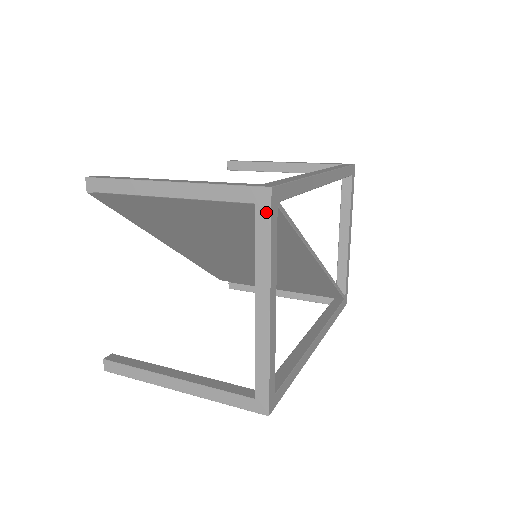
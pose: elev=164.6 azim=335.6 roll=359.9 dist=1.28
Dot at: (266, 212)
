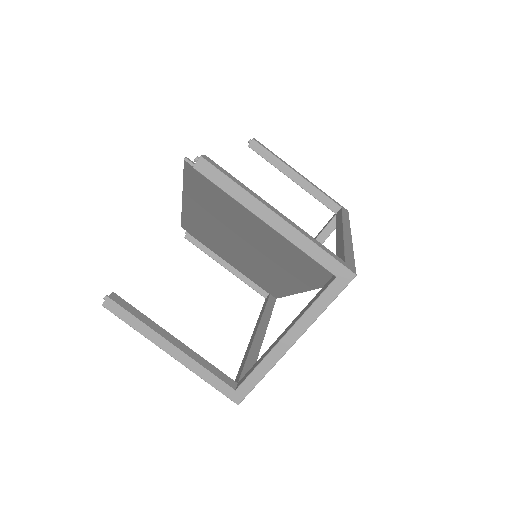
Dot at: (340, 287)
